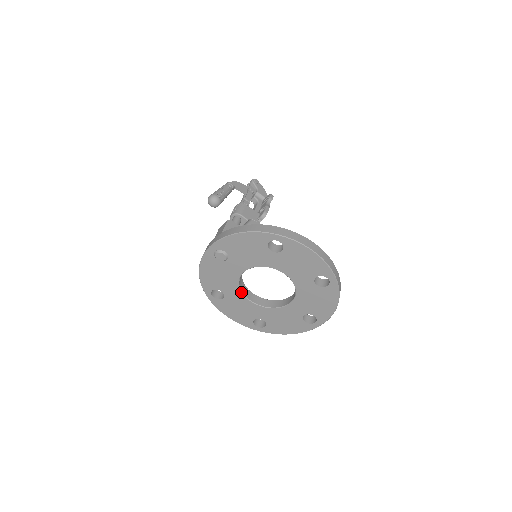
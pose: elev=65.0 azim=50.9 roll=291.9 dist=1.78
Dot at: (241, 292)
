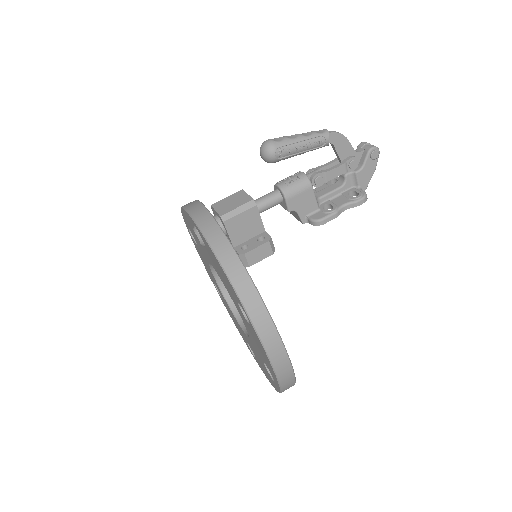
Dot at: (210, 266)
